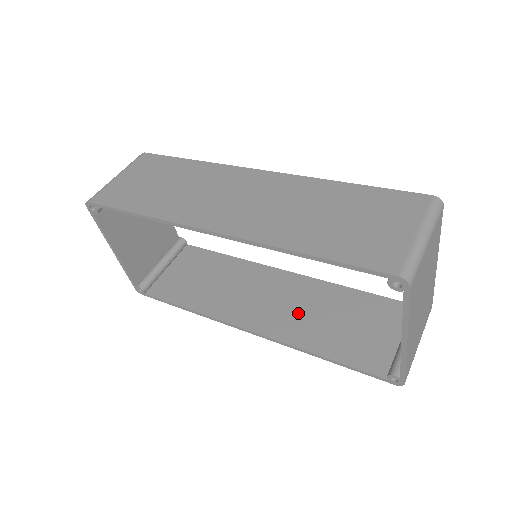
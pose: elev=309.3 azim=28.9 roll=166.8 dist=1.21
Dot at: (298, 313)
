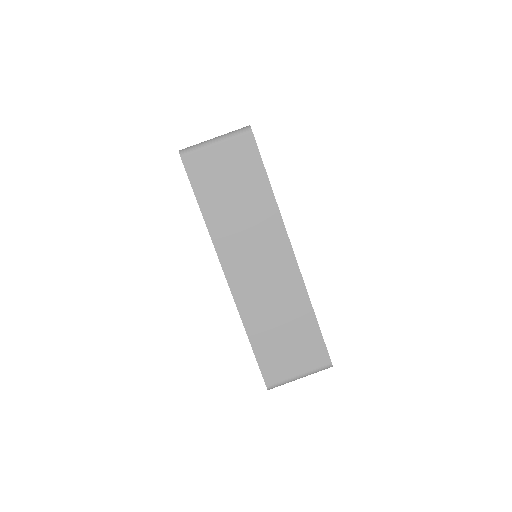
Dot at: occluded
